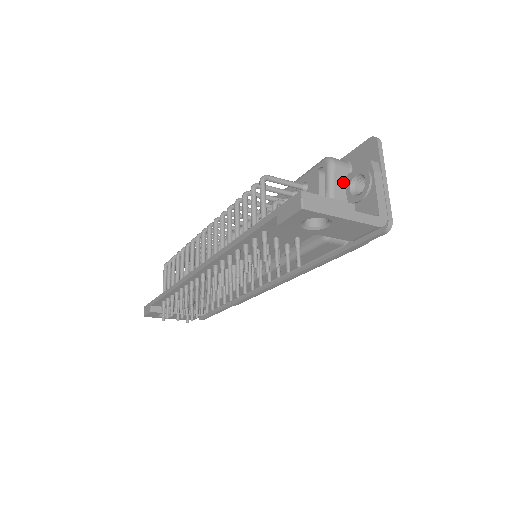
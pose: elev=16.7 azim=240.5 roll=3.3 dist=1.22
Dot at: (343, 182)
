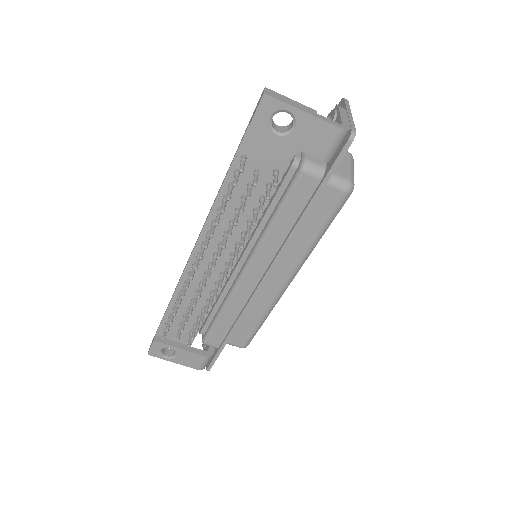
Dot at: occluded
